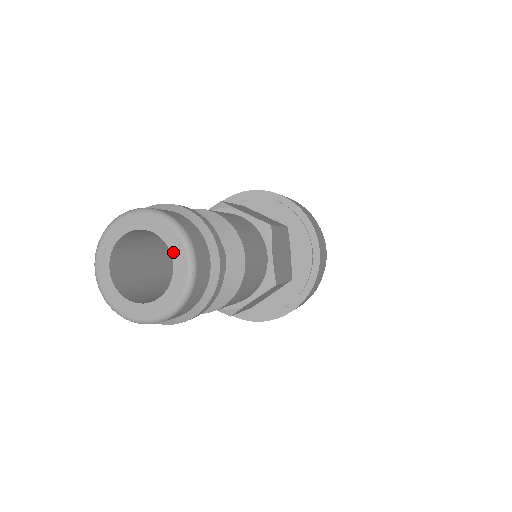
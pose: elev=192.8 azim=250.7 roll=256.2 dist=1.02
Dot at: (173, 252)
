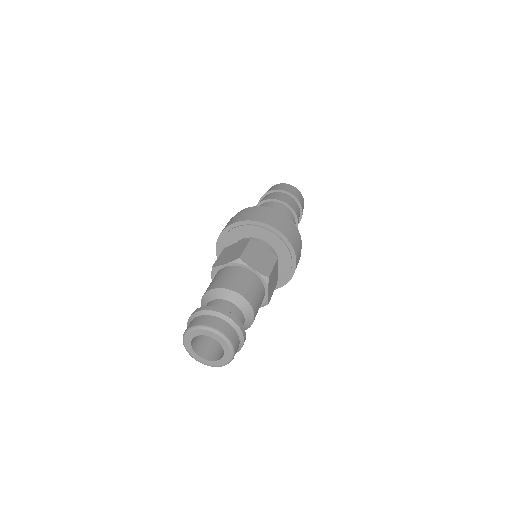
Dot at: (224, 348)
